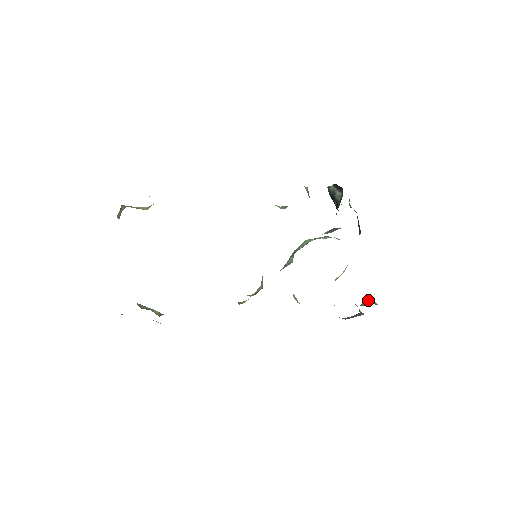
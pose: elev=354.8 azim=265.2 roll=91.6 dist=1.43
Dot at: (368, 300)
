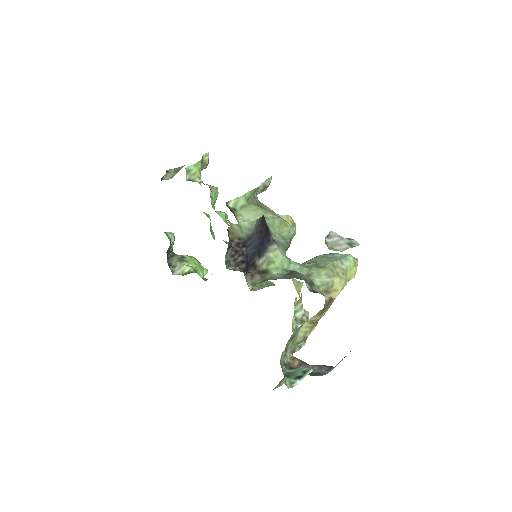
Dot at: (307, 368)
